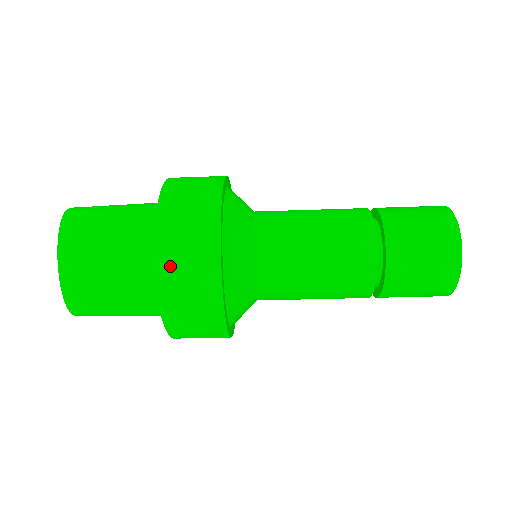
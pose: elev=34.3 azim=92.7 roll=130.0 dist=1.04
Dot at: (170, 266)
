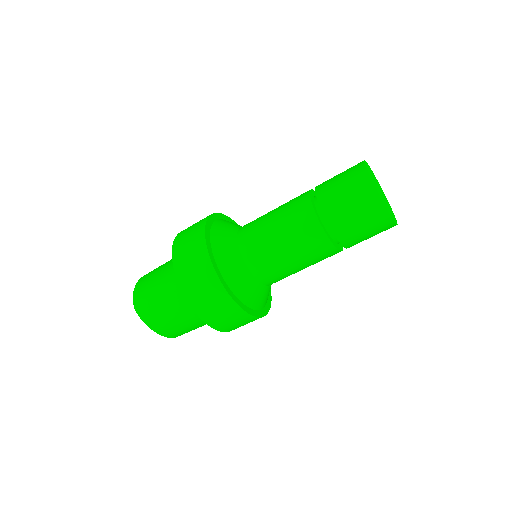
Dot at: (218, 323)
